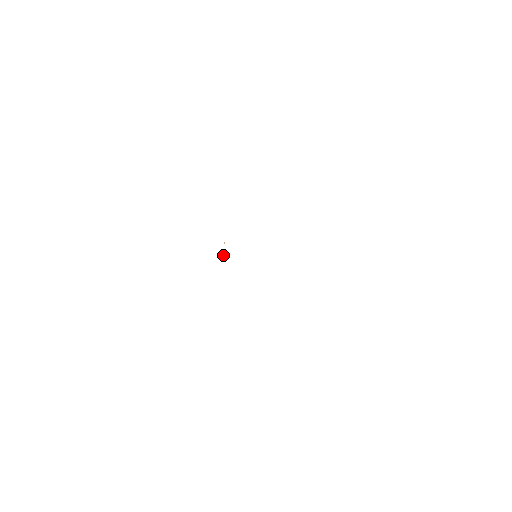
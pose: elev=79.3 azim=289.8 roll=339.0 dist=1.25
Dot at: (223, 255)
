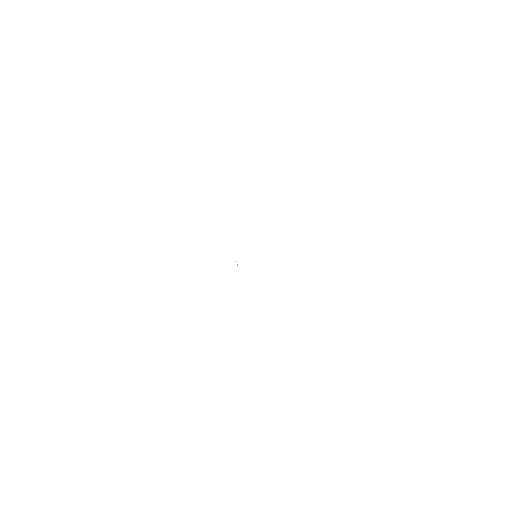
Dot at: (237, 265)
